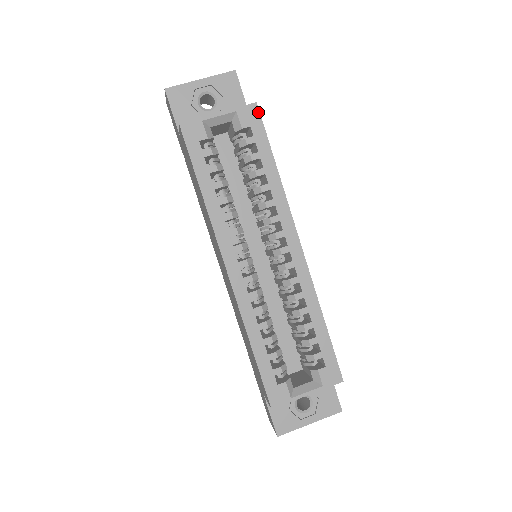
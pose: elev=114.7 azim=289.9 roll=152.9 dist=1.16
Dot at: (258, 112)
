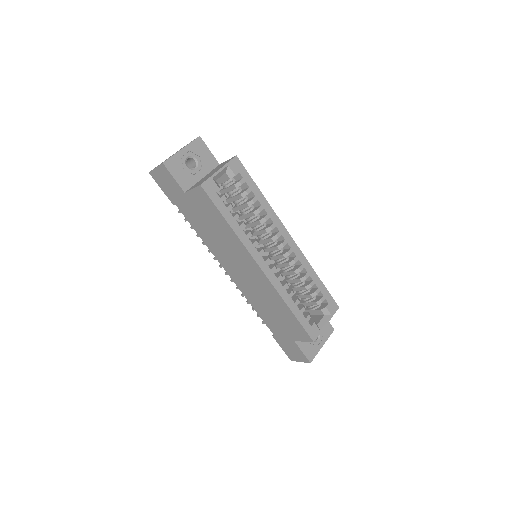
Dot at: (239, 162)
